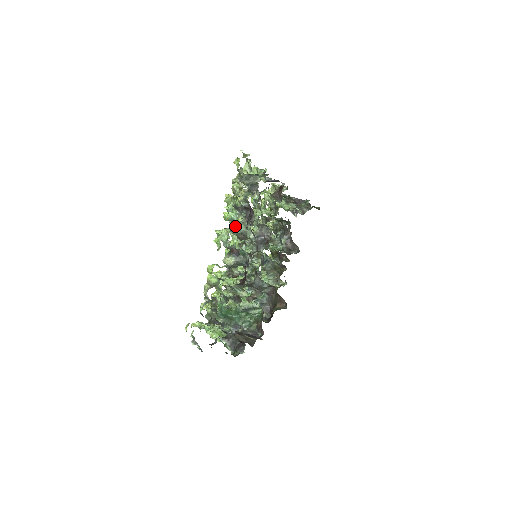
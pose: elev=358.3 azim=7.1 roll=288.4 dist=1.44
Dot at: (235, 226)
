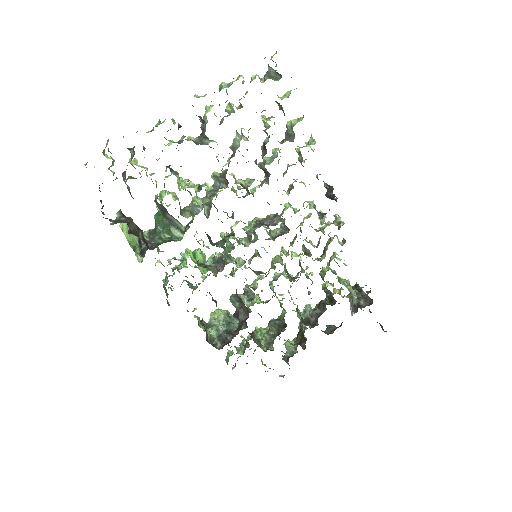
Dot at: occluded
